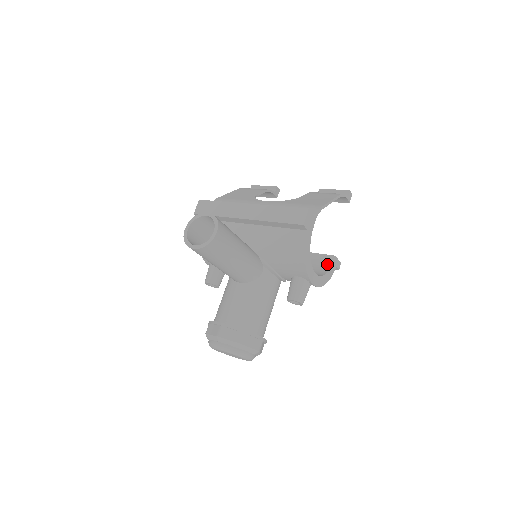
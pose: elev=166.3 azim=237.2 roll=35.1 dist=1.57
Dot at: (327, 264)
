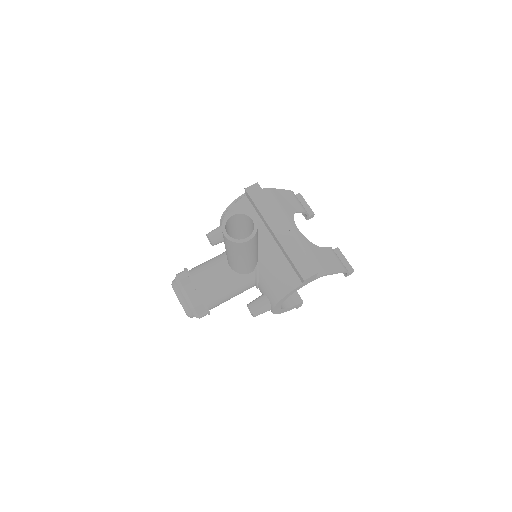
Dot at: (293, 301)
